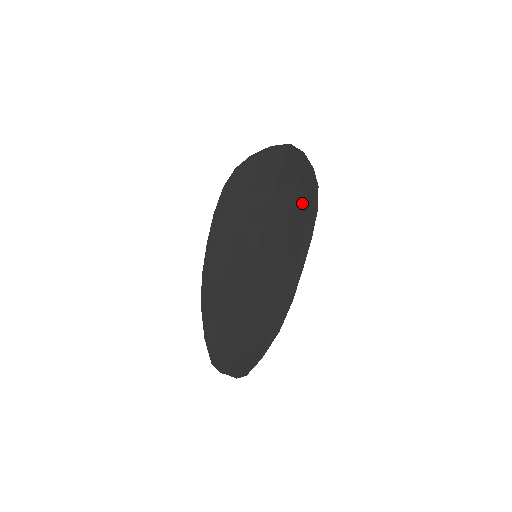
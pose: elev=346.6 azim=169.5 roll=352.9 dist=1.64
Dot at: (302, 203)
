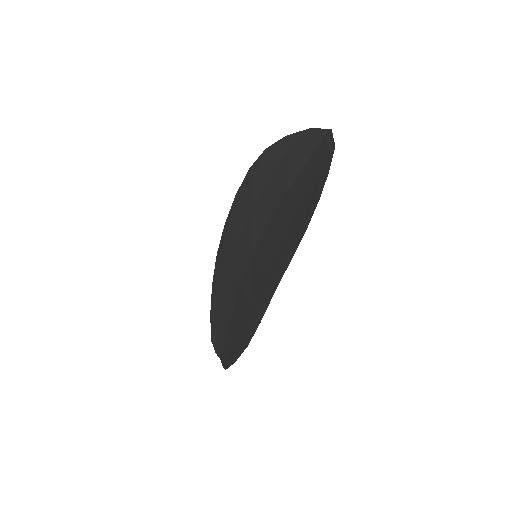
Dot at: (301, 214)
